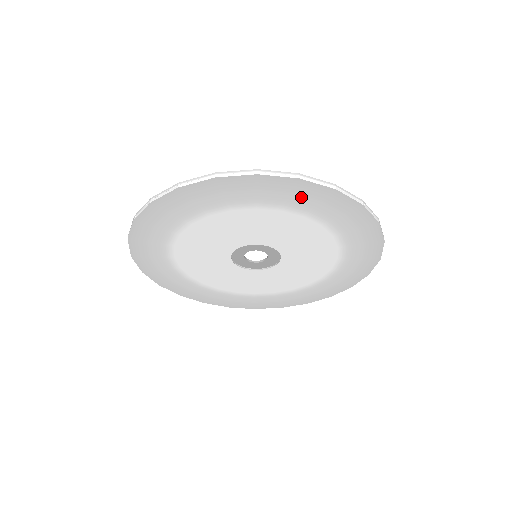
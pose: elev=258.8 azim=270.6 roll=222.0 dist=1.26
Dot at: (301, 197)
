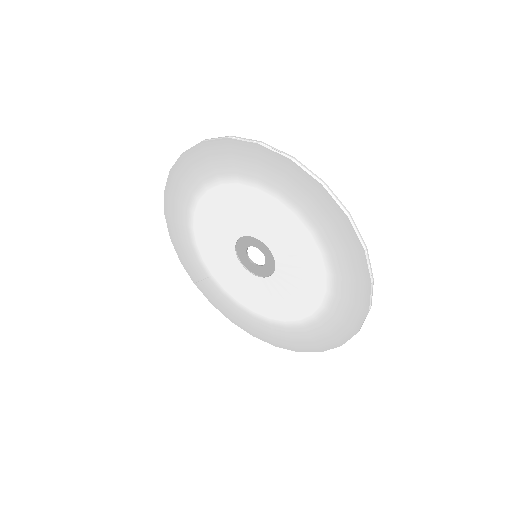
Dot at: (346, 261)
